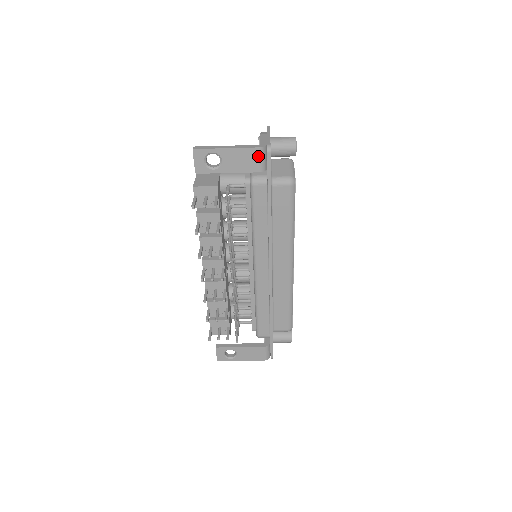
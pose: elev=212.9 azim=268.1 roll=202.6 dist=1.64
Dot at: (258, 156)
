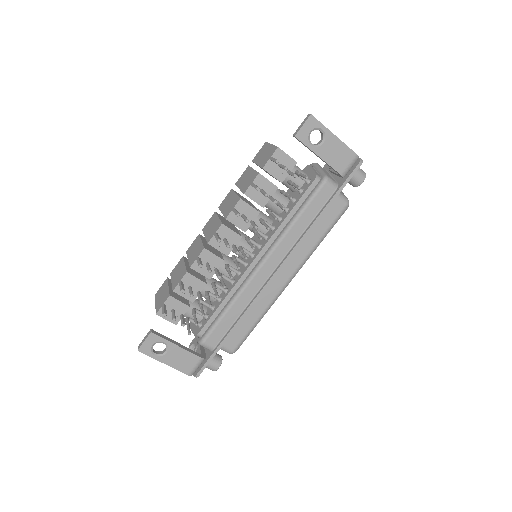
Dot at: (351, 161)
